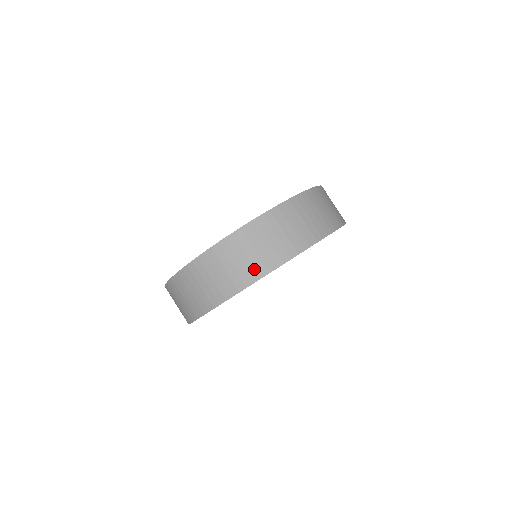
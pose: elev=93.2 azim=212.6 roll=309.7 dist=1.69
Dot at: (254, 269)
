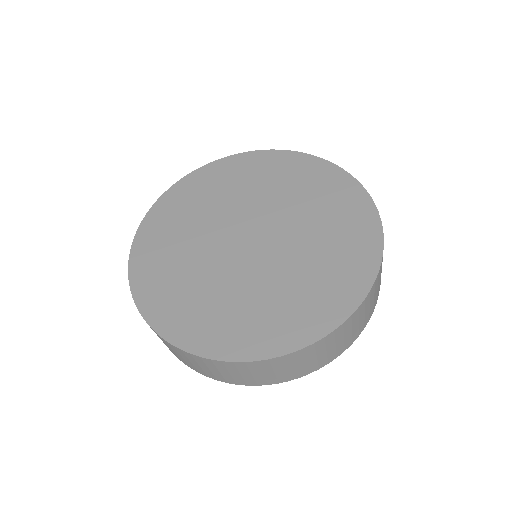
Dot at: (307, 370)
